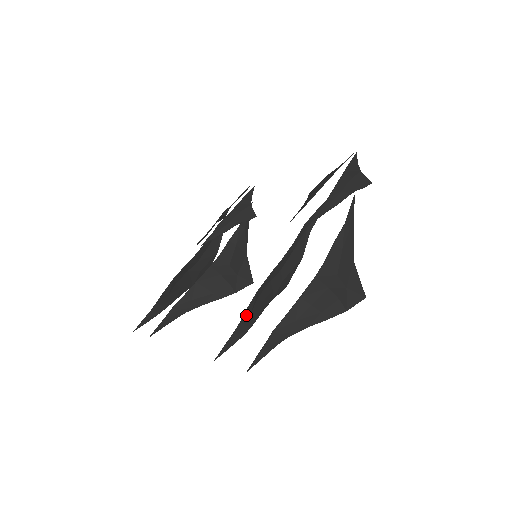
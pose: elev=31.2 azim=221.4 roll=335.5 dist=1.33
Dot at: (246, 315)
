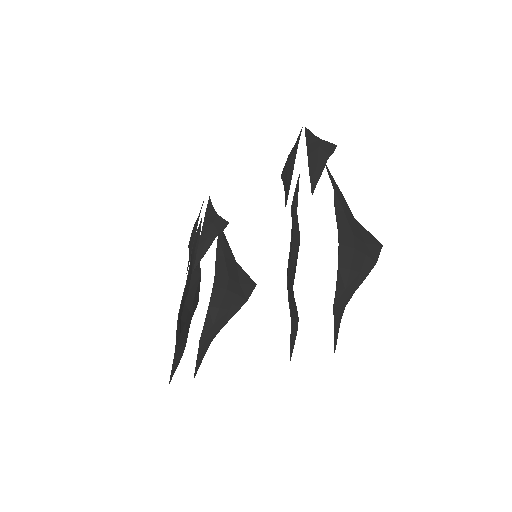
Dot at: (290, 308)
